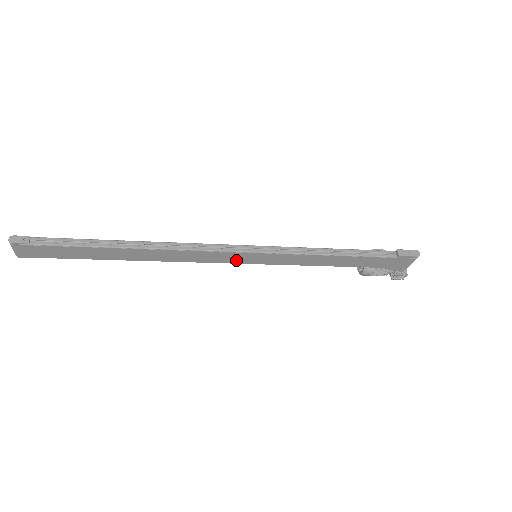
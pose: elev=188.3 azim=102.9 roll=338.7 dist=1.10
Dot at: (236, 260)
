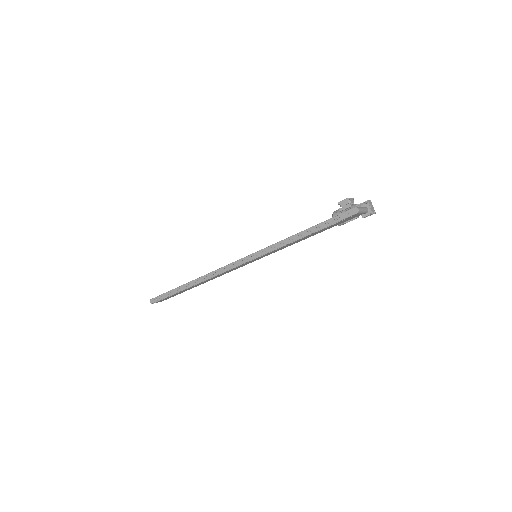
Dot at: occluded
